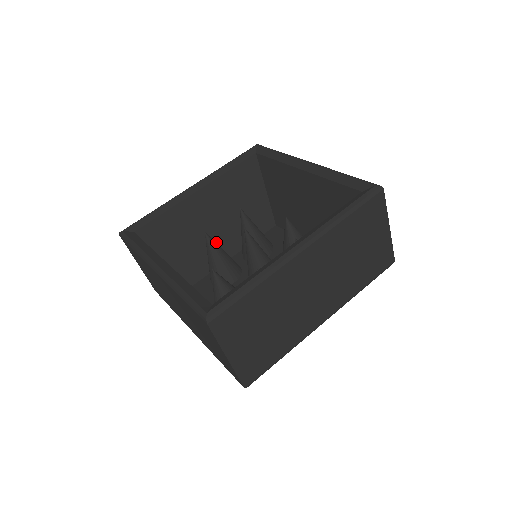
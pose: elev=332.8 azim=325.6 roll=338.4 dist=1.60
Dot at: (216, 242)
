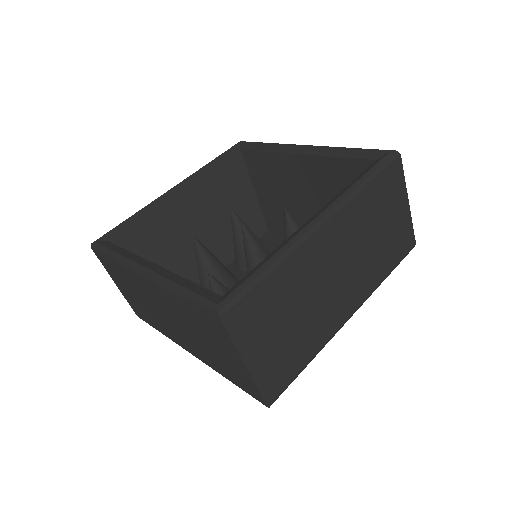
Dot at: occluded
